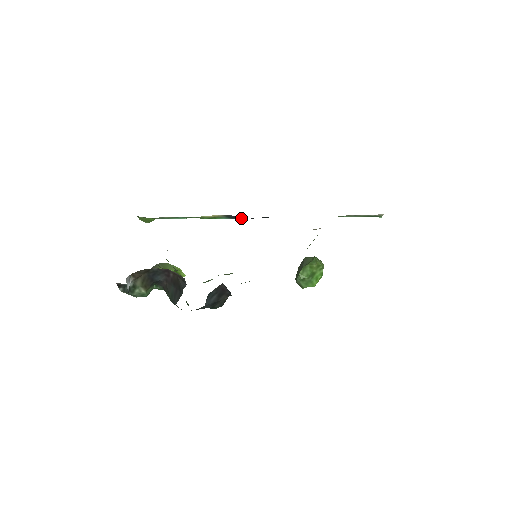
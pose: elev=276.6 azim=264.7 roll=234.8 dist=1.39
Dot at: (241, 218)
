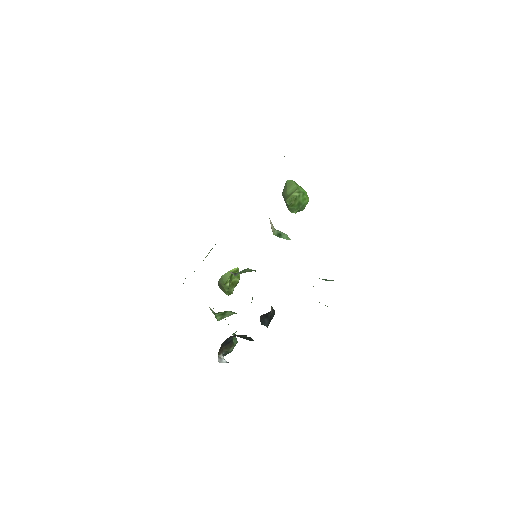
Dot at: occluded
